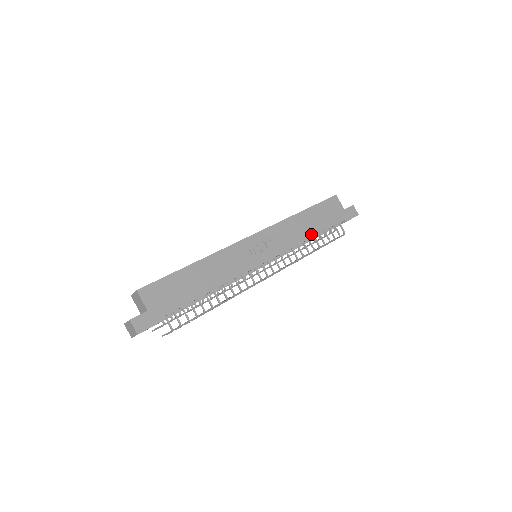
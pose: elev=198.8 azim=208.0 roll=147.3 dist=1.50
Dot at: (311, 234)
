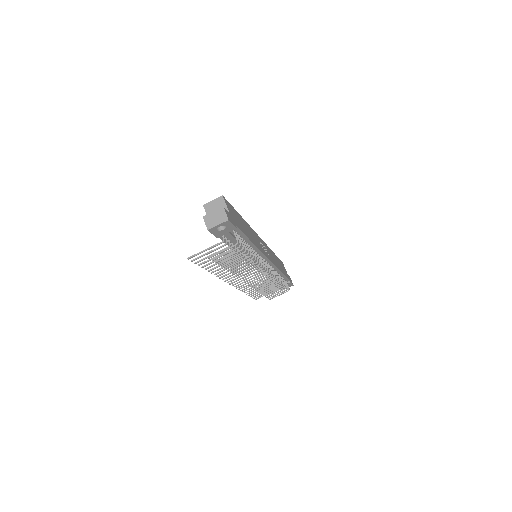
Dot at: (280, 269)
